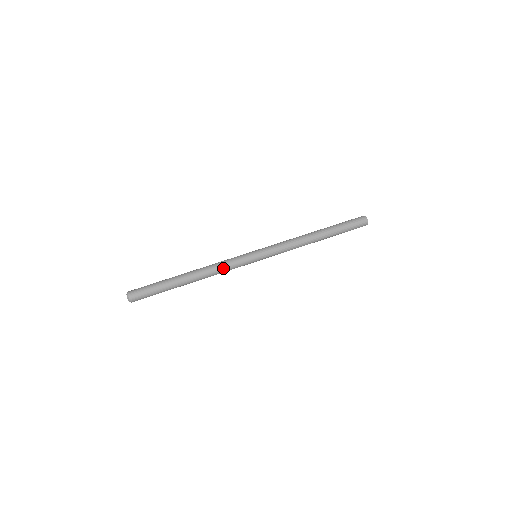
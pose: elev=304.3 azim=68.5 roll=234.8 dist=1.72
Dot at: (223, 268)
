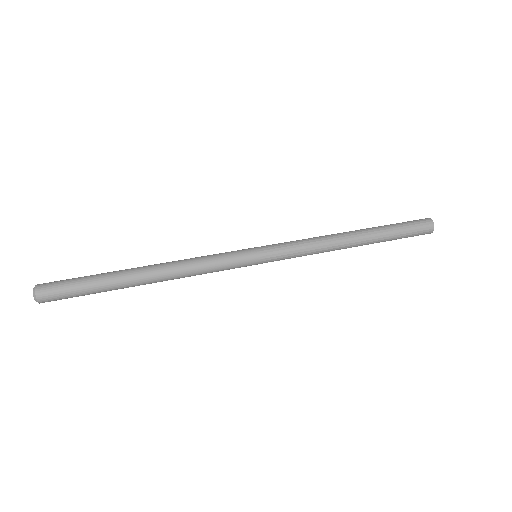
Dot at: (200, 266)
